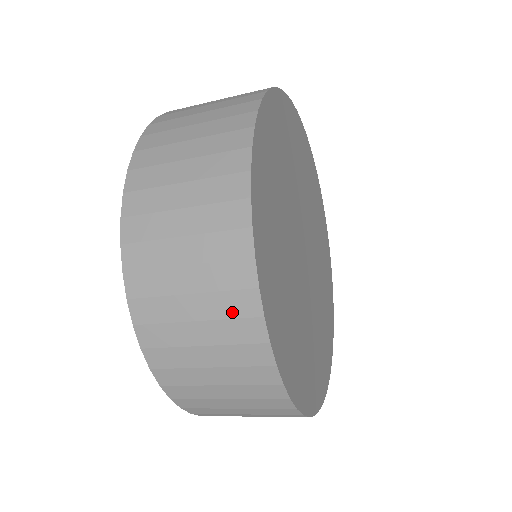
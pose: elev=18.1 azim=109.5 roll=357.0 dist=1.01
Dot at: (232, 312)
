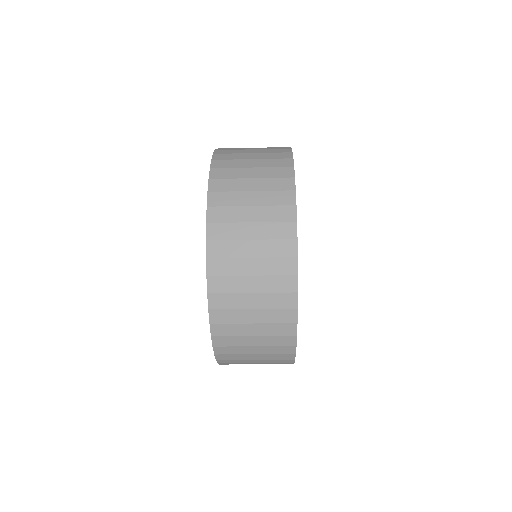
Dot at: (276, 175)
